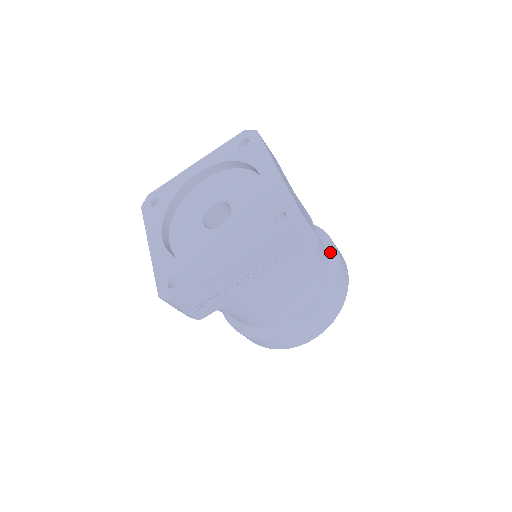
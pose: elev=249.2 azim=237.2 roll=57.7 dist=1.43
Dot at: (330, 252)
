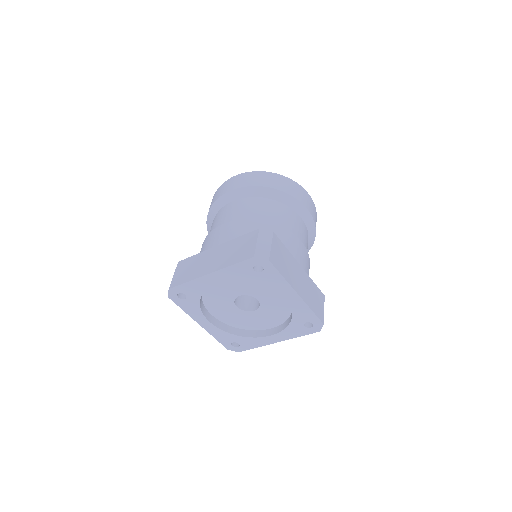
Dot at: (308, 224)
